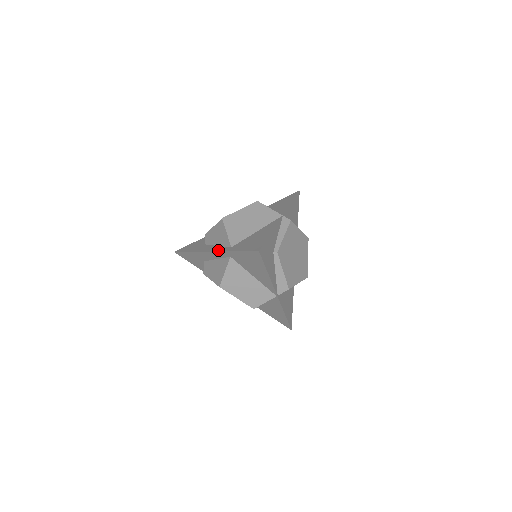
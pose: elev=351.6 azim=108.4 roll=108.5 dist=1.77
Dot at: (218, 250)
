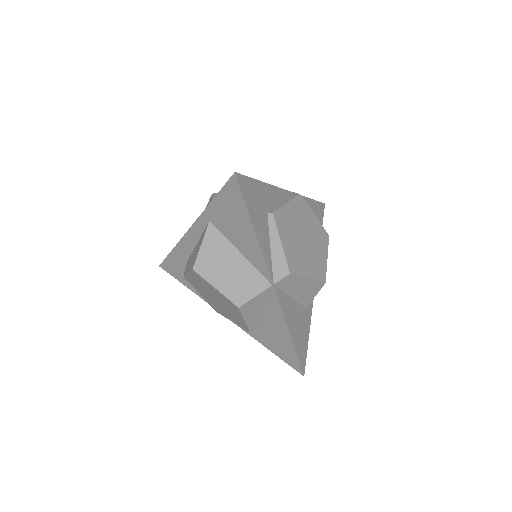
Dot at: (197, 220)
